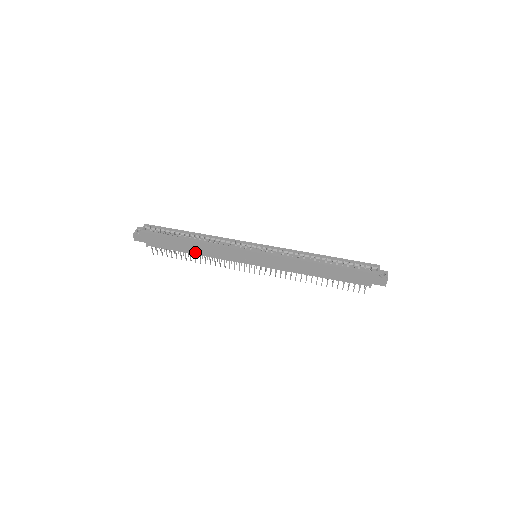
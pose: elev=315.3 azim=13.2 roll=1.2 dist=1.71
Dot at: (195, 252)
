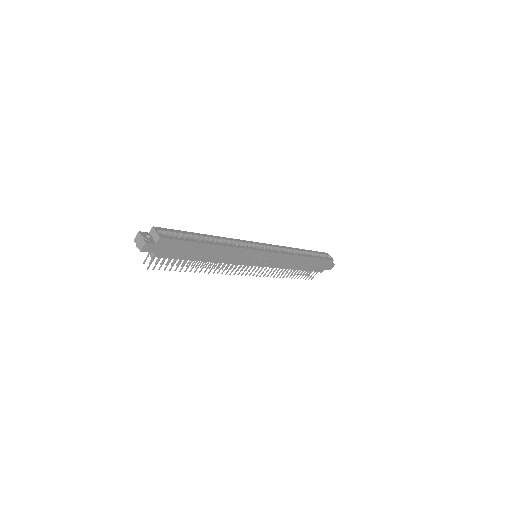
Dot at: (208, 259)
